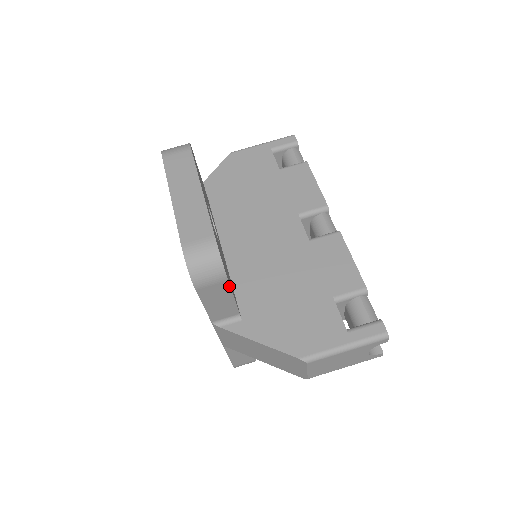
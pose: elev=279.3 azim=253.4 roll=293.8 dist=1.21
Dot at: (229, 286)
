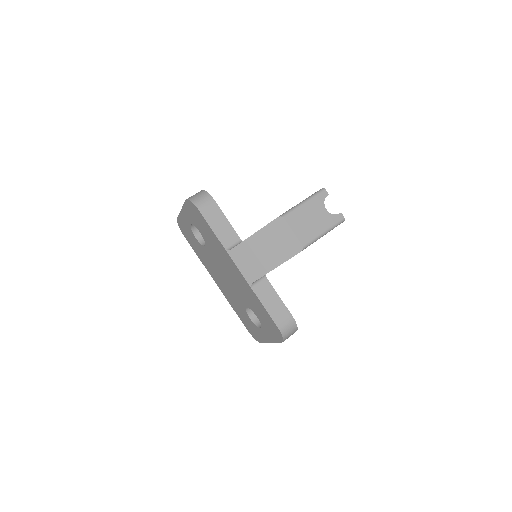
Dot at: (218, 207)
